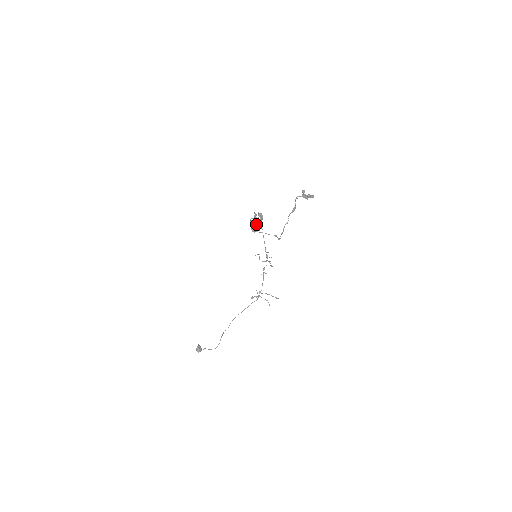
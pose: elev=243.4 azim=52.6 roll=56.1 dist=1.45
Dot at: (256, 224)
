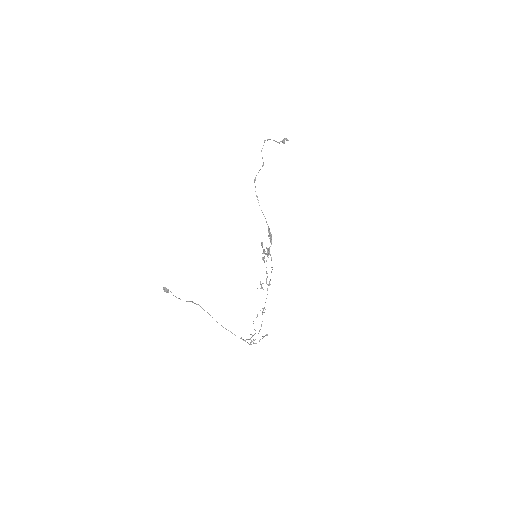
Dot at: (266, 248)
